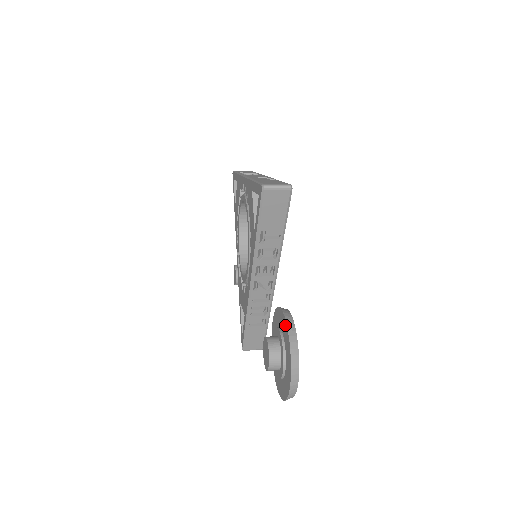
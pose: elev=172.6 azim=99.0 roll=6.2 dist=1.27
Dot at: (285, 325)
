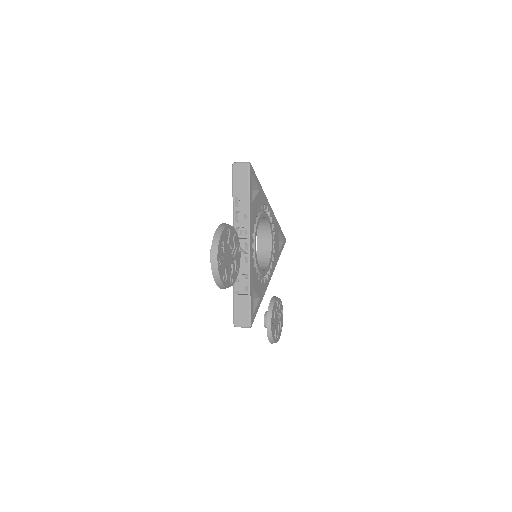
Dot at: occluded
